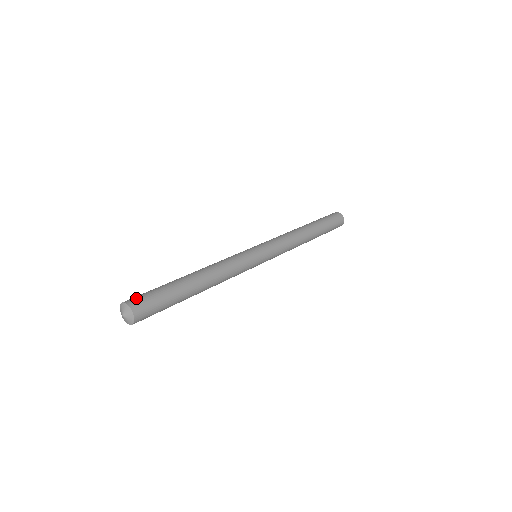
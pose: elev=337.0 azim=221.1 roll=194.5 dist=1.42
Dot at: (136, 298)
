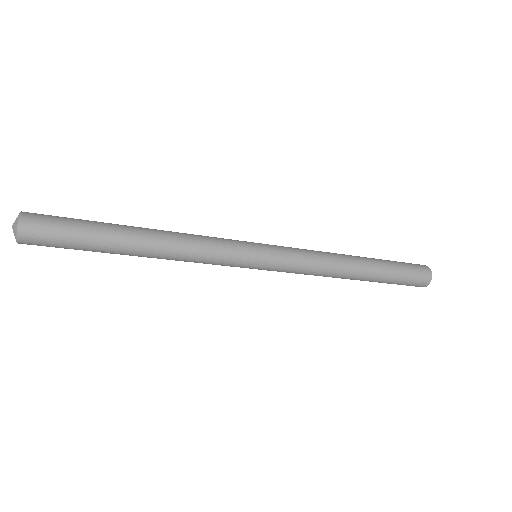
Dot at: occluded
